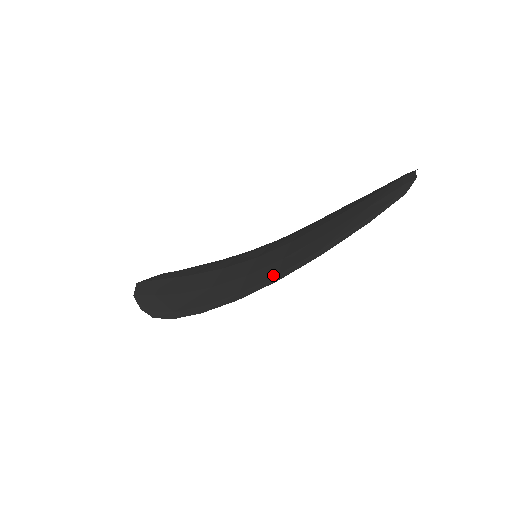
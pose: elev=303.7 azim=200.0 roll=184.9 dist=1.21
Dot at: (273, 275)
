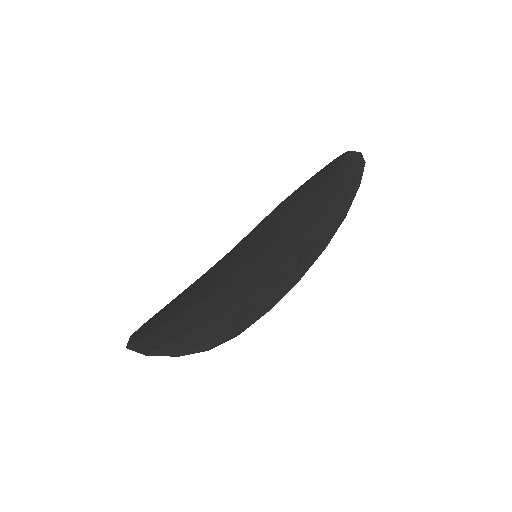
Dot at: (314, 248)
